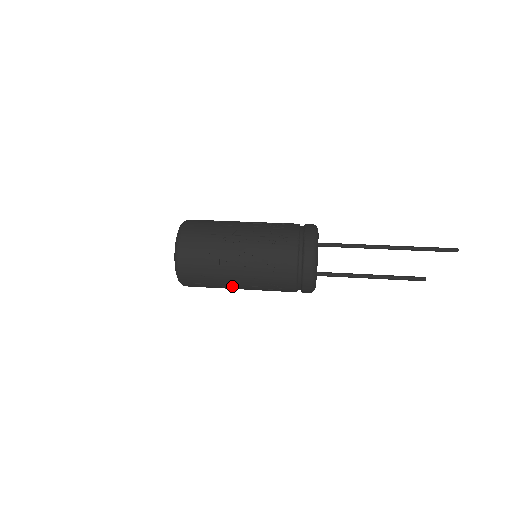
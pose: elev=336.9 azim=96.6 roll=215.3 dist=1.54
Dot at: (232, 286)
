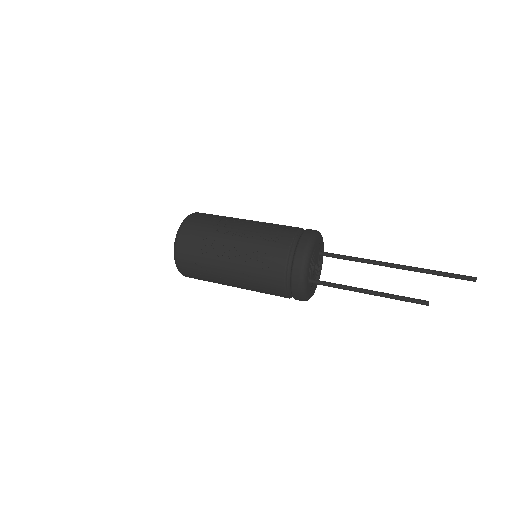
Dot at: (225, 280)
